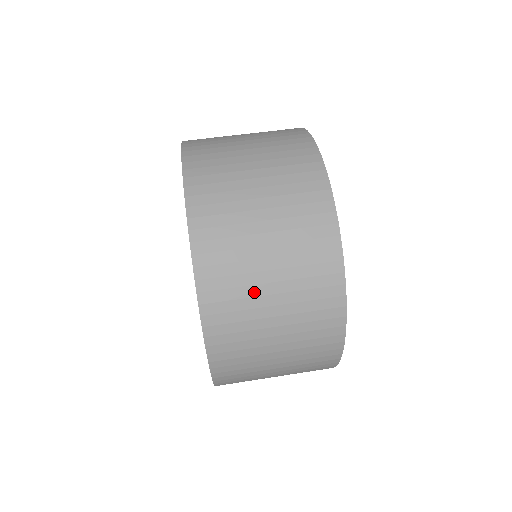
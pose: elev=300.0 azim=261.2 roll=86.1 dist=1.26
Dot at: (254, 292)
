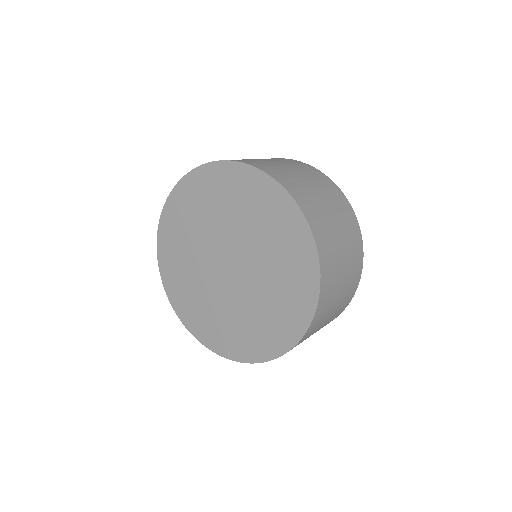
Dot at: (274, 165)
